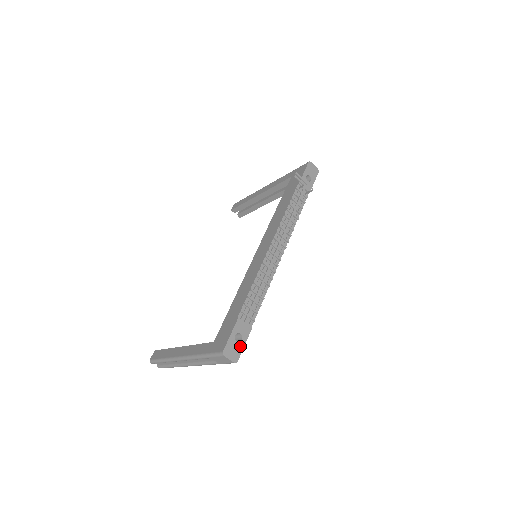
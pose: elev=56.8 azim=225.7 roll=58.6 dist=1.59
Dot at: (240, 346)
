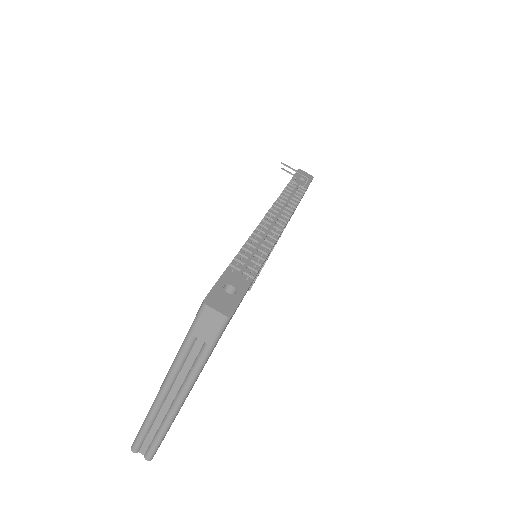
Dot at: (234, 299)
